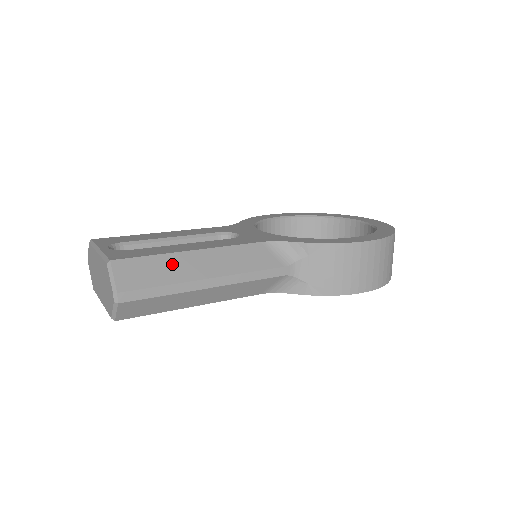
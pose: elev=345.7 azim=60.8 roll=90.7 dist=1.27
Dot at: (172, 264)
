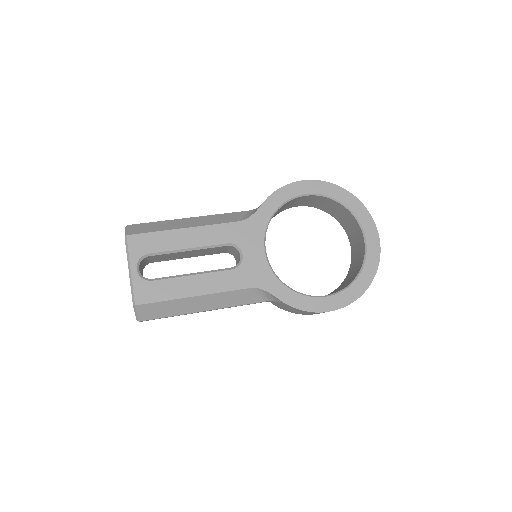
Dot at: (178, 305)
